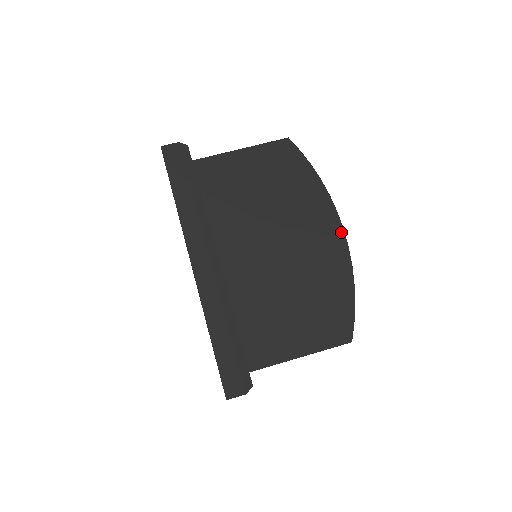
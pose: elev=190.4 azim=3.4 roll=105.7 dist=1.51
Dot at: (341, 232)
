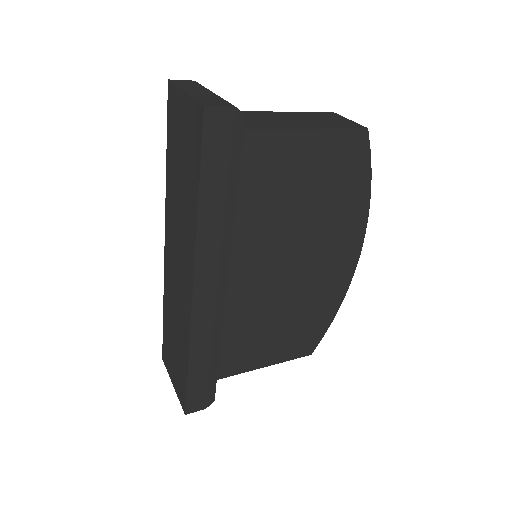
Dot at: (357, 257)
